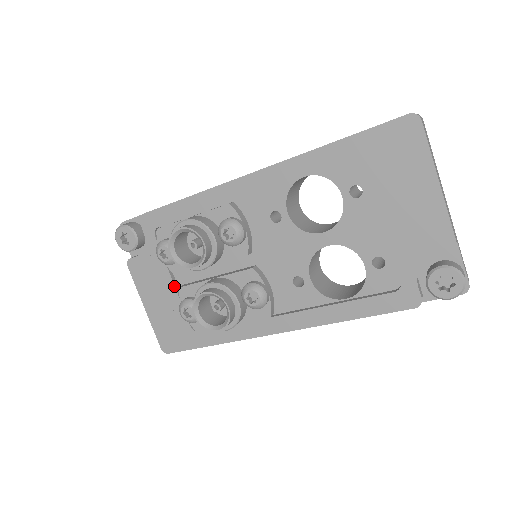
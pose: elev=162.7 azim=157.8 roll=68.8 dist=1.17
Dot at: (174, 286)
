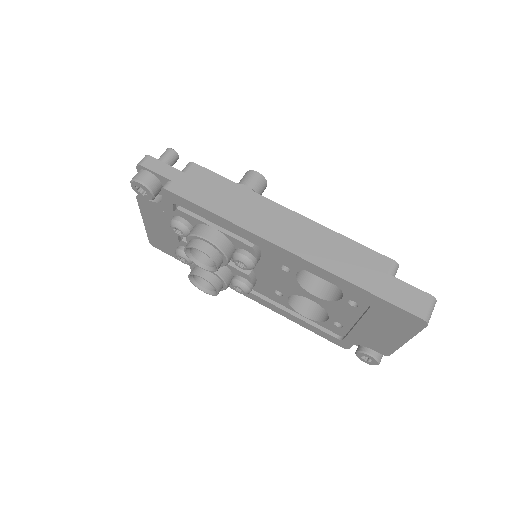
Dot at: occluded
